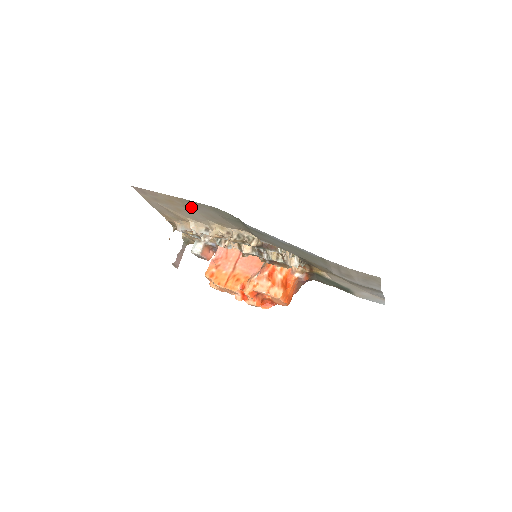
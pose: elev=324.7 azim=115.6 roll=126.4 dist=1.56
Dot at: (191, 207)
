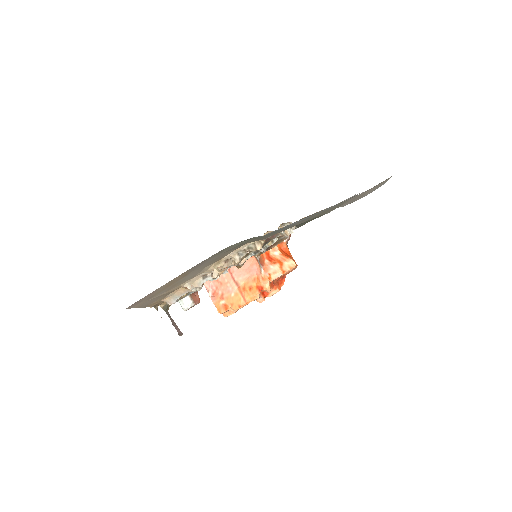
Dot at: (192, 271)
